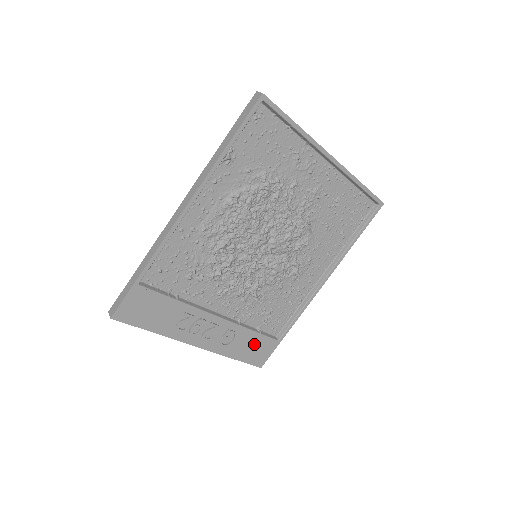
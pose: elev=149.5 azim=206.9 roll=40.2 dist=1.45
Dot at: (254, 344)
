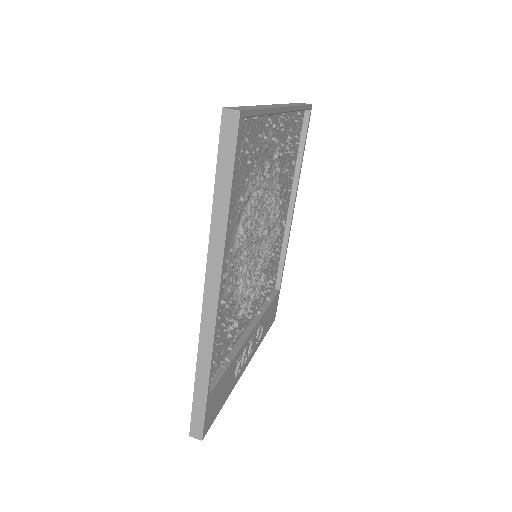
Dot at: (270, 313)
